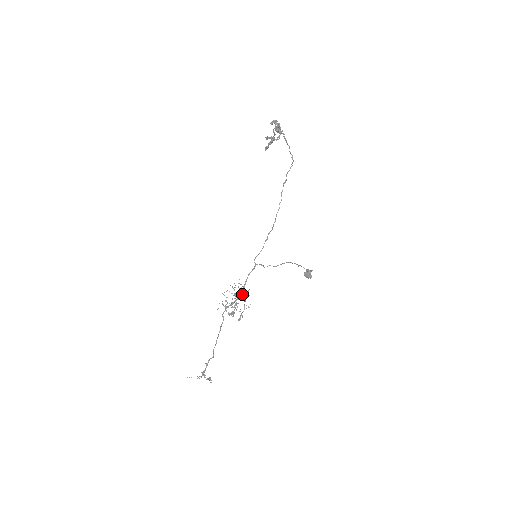
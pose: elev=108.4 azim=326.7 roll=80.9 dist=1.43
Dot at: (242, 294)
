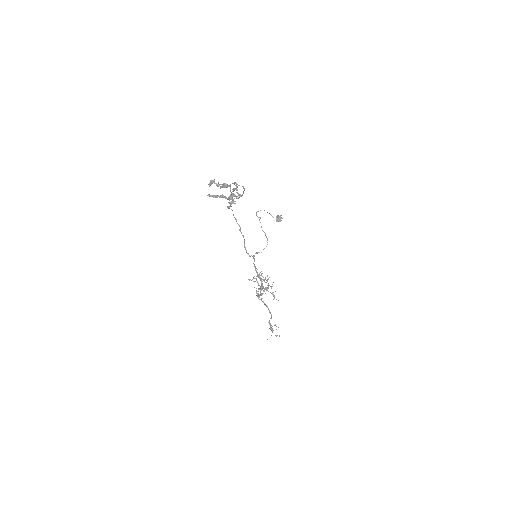
Dot at: occluded
